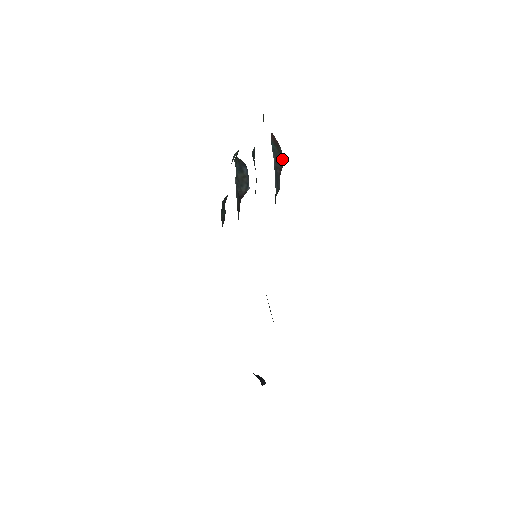
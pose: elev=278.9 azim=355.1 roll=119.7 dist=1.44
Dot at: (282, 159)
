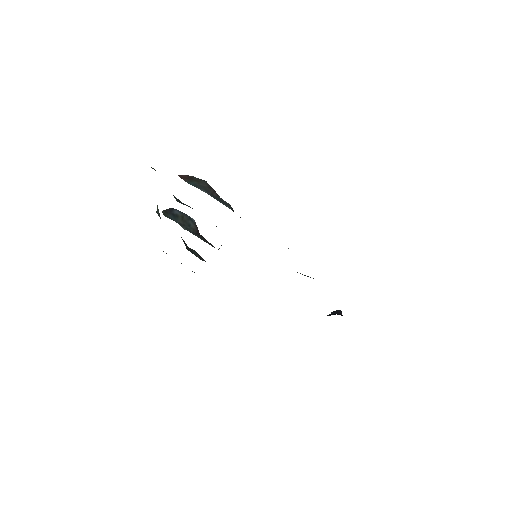
Dot at: (205, 183)
